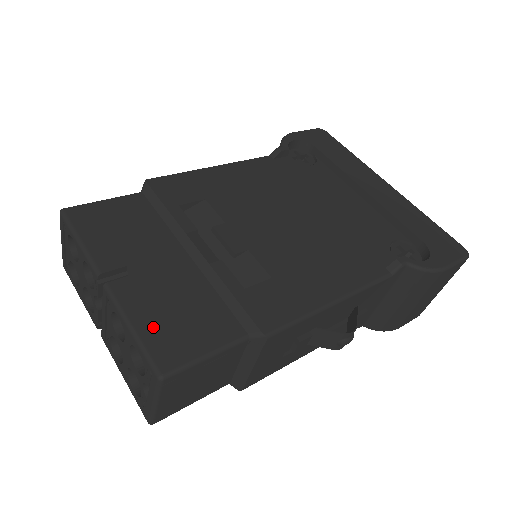
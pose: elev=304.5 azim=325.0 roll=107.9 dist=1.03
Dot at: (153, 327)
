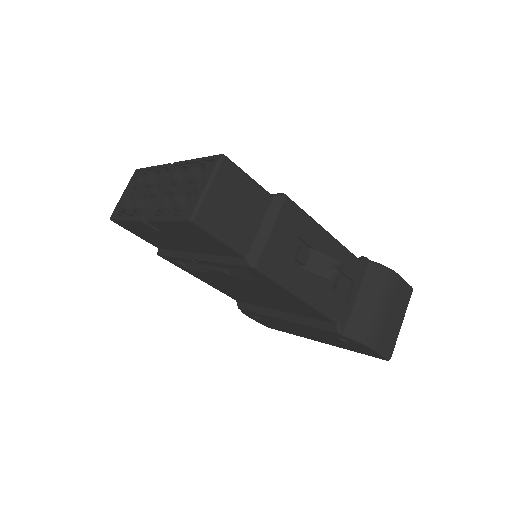
Dot at: occluded
